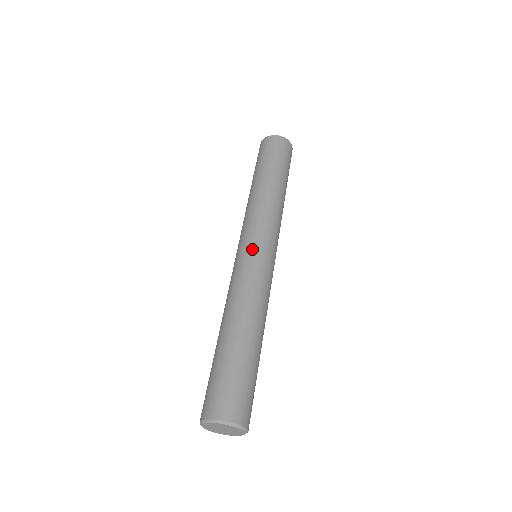
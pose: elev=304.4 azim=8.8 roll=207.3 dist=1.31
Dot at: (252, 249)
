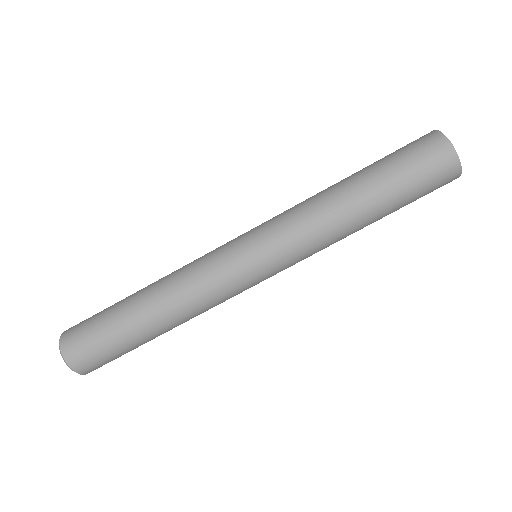
Dot at: (248, 264)
